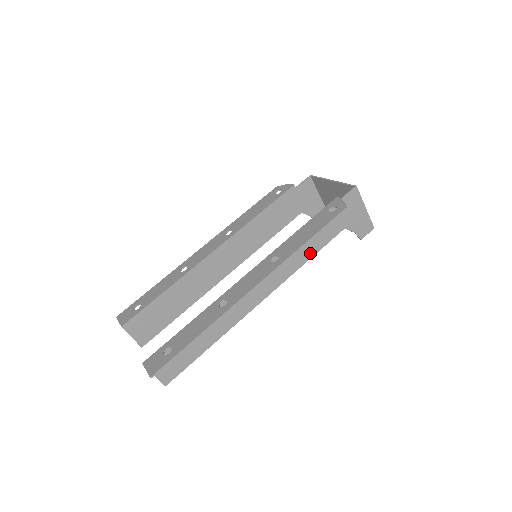
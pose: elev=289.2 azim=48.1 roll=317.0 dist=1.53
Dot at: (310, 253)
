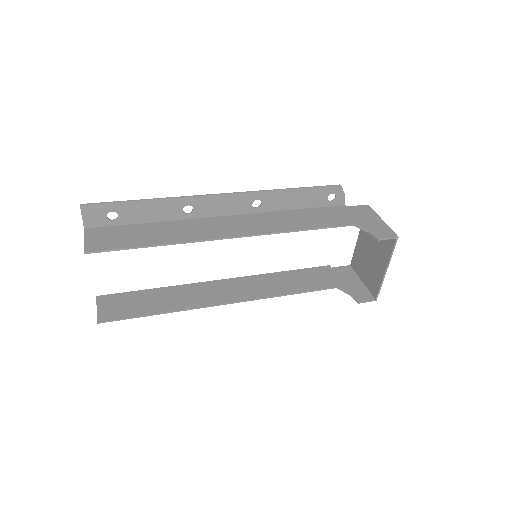
Dot at: (305, 226)
